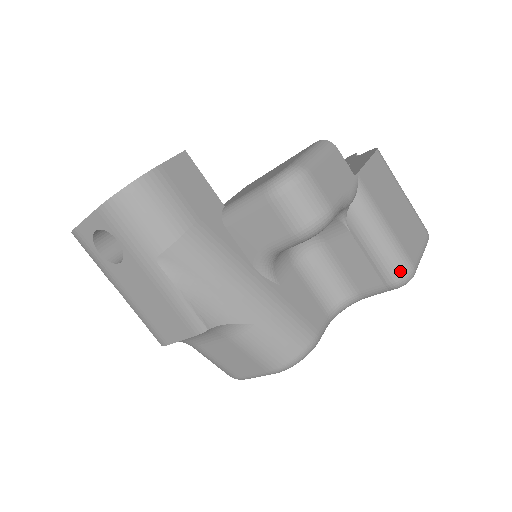
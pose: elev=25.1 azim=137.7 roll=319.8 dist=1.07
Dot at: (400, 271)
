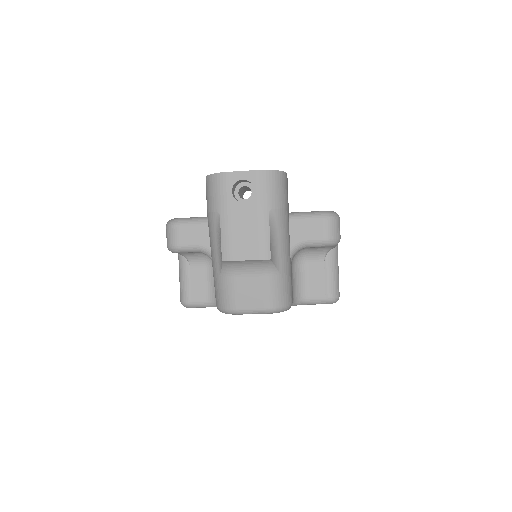
Dot at: (336, 293)
